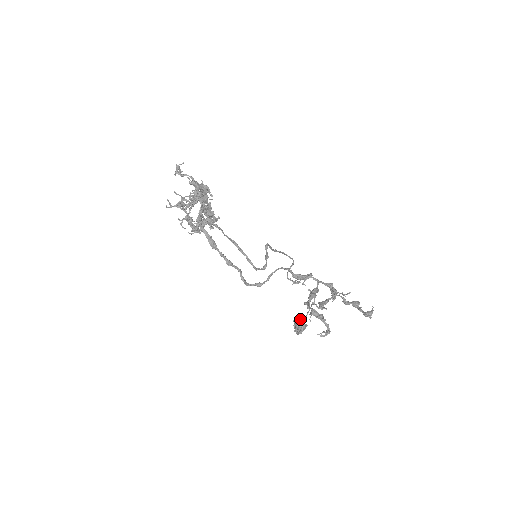
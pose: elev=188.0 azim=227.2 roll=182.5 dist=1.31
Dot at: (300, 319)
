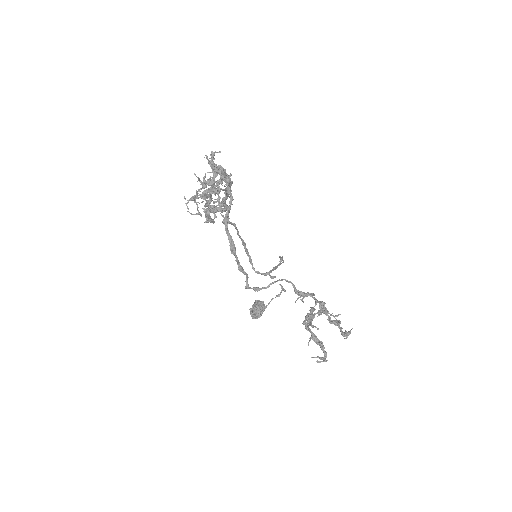
Dot at: (260, 306)
